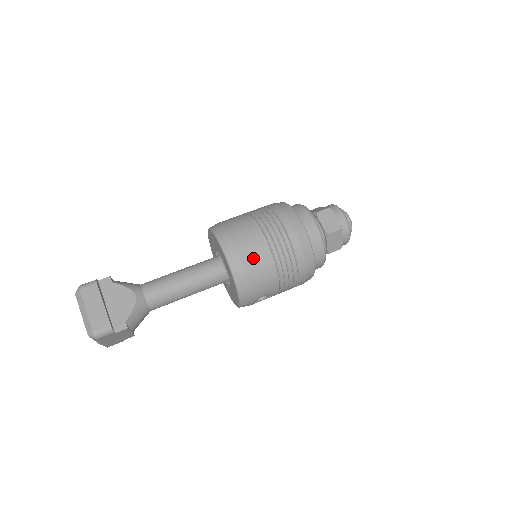
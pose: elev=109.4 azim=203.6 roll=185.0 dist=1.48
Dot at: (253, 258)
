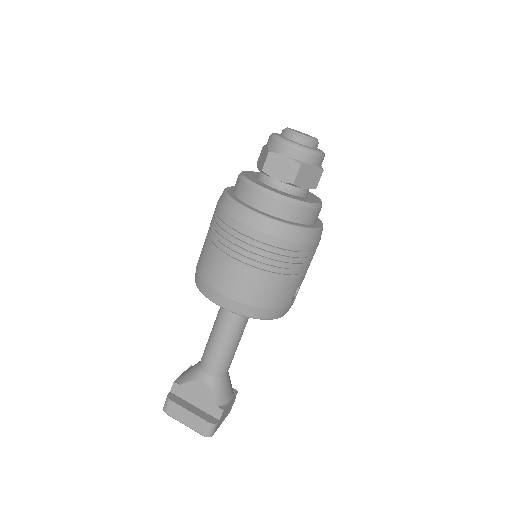
Dot at: (248, 291)
